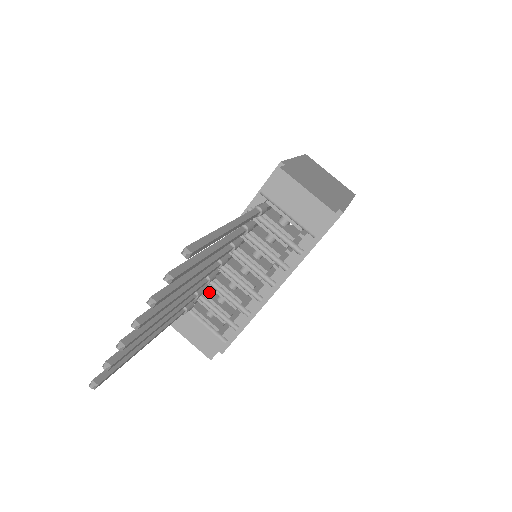
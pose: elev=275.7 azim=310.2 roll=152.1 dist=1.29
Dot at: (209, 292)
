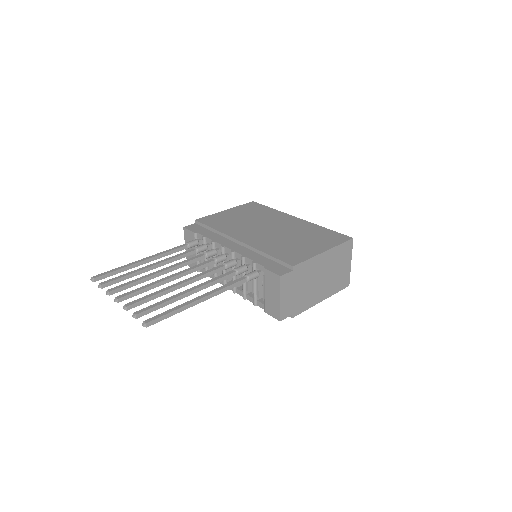
Dot at: occluded
